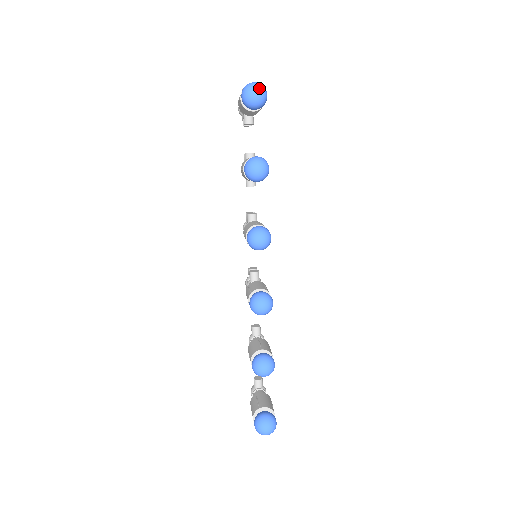
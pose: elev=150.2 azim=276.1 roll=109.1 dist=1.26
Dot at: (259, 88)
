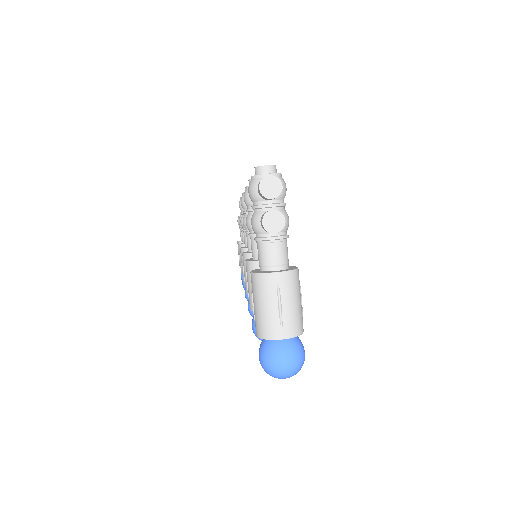
Dot at: occluded
